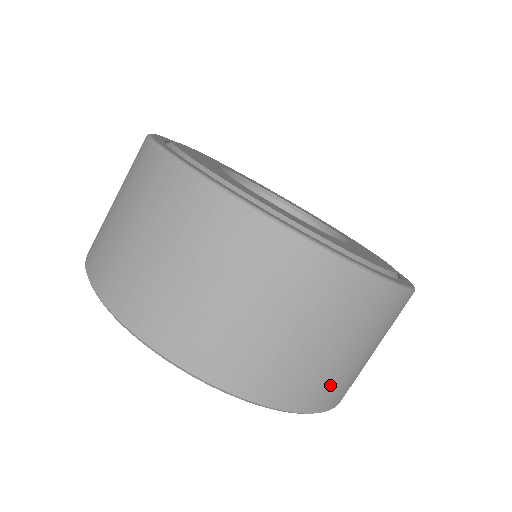
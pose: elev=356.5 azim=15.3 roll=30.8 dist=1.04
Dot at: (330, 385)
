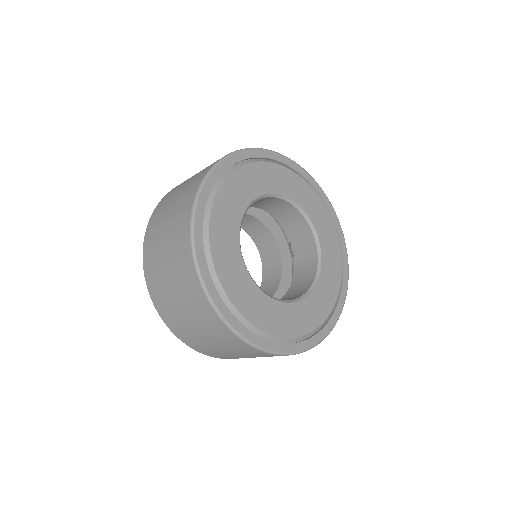
Dot at: (218, 354)
